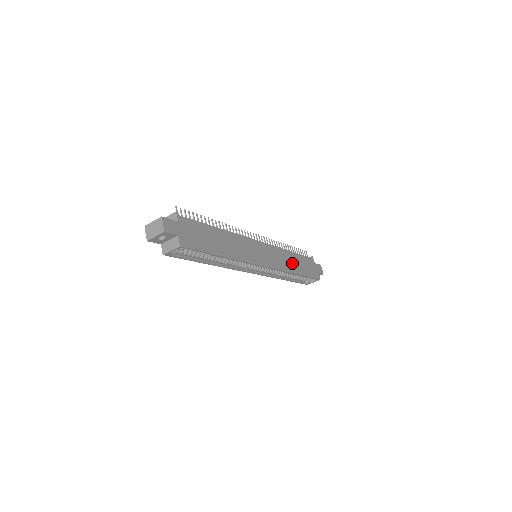
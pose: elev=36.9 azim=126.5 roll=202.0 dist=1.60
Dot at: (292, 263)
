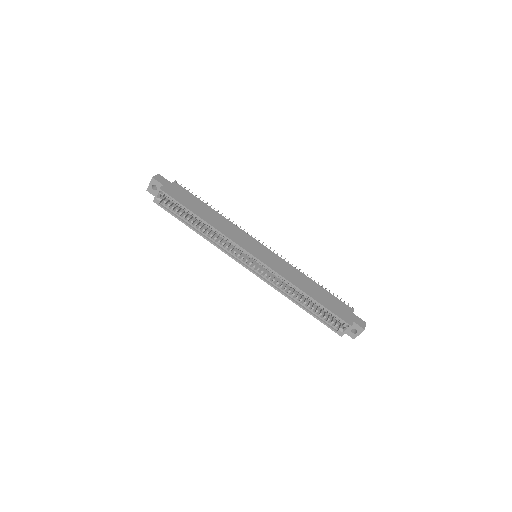
Dot at: (304, 284)
